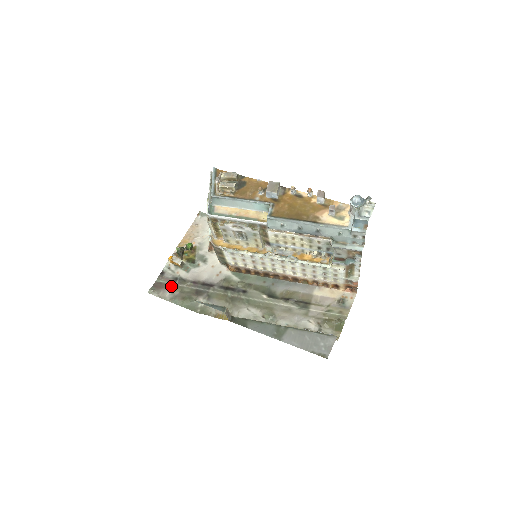
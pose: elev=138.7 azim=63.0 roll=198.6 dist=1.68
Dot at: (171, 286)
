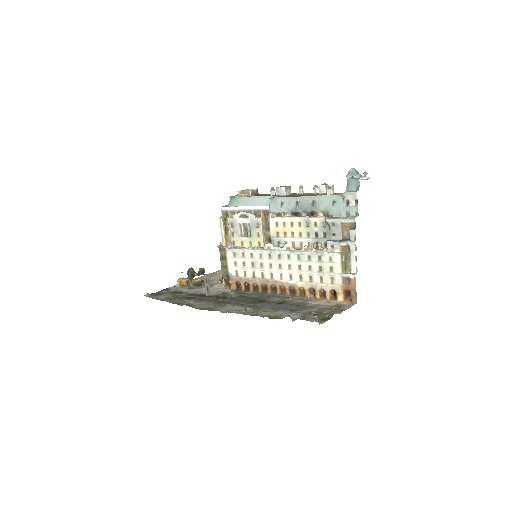
Dot at: (168, 294)
